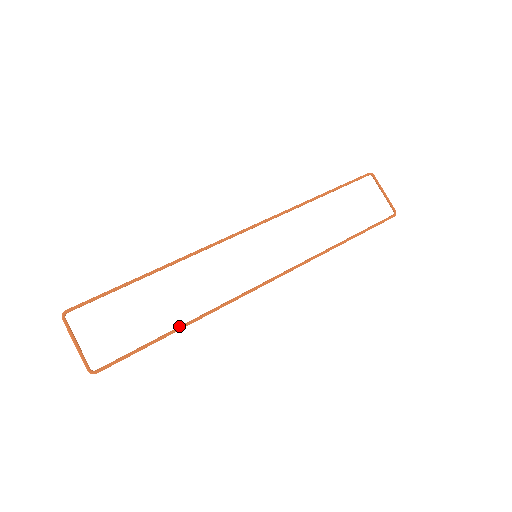
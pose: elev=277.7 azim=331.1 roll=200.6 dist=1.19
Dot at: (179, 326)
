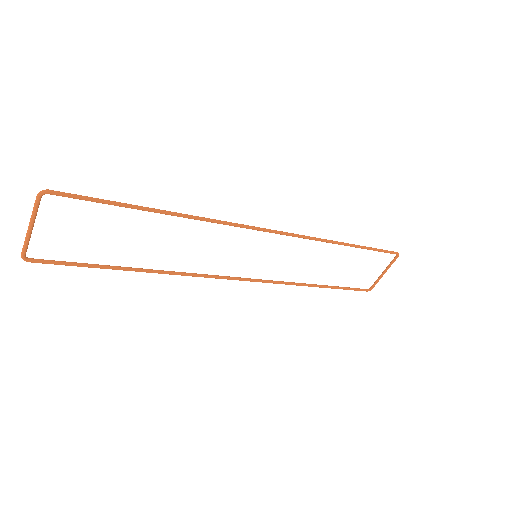
Dot at: (139, 268)
